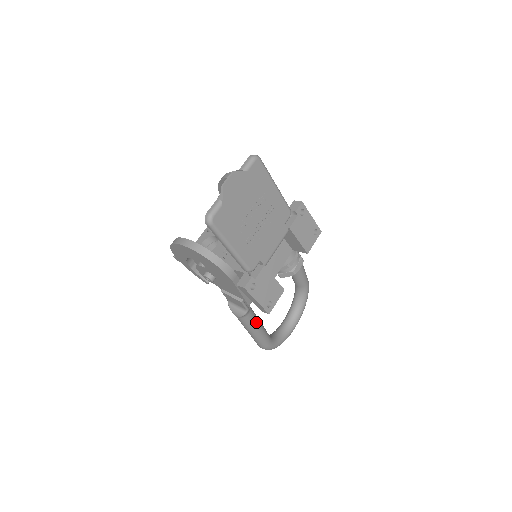
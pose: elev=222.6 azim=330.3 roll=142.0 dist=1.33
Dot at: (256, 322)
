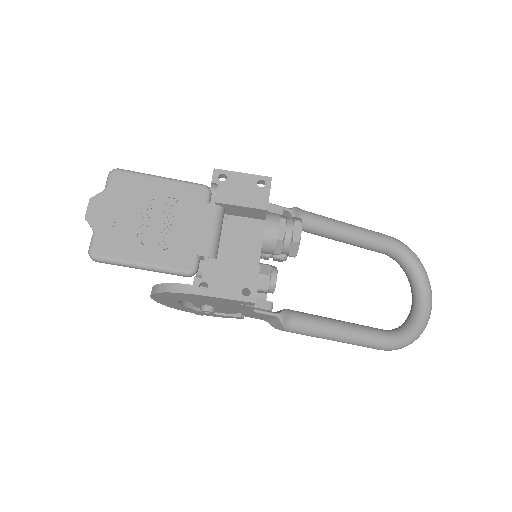
Dot at: (322, 324)
